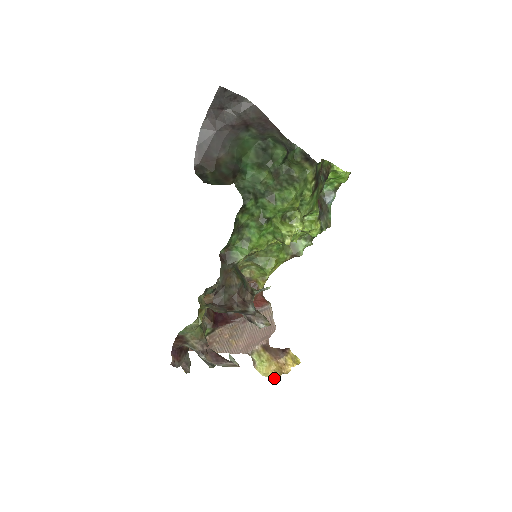
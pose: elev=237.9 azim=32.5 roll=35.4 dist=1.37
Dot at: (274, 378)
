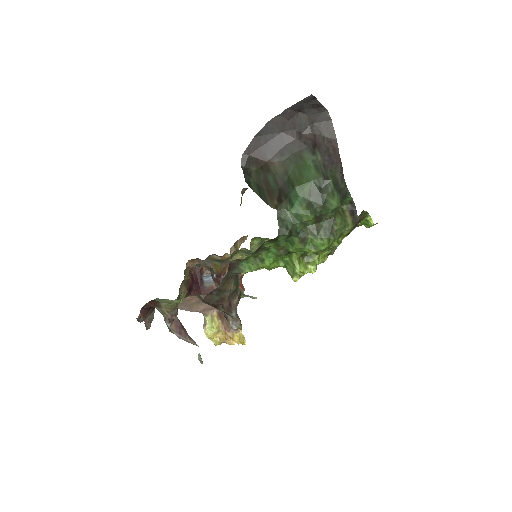
Dot at: (216, 343)
